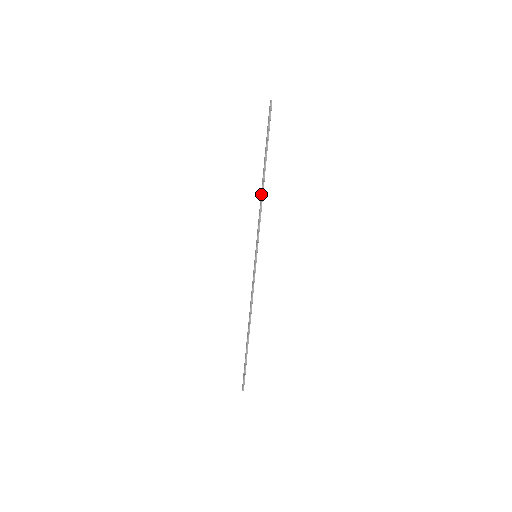
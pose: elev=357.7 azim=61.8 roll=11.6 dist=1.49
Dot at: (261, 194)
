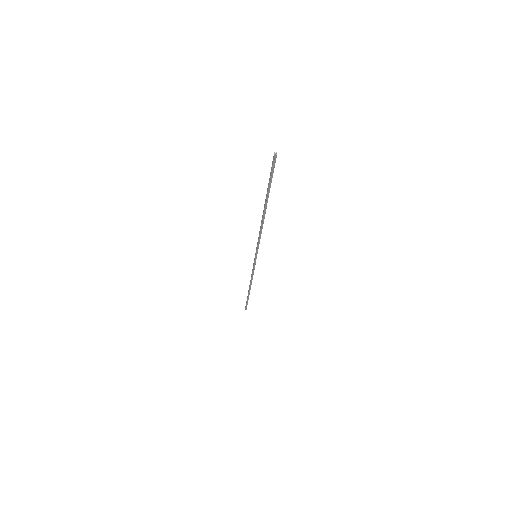
Dot at: (261, 223)
